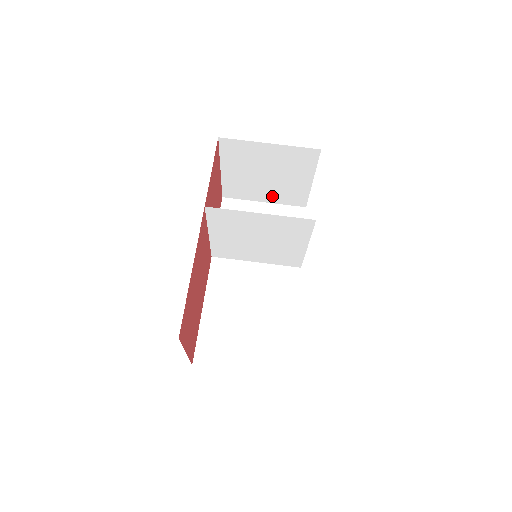
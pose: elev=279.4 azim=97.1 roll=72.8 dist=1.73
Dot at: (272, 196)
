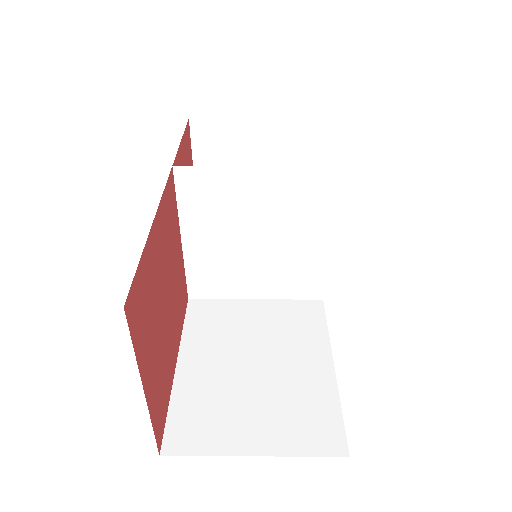
Dot at: occluded
